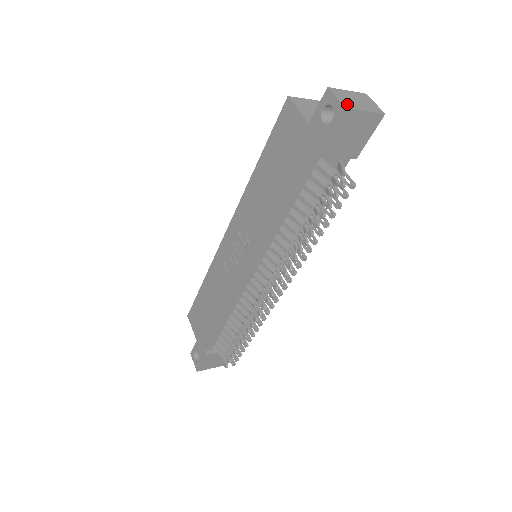
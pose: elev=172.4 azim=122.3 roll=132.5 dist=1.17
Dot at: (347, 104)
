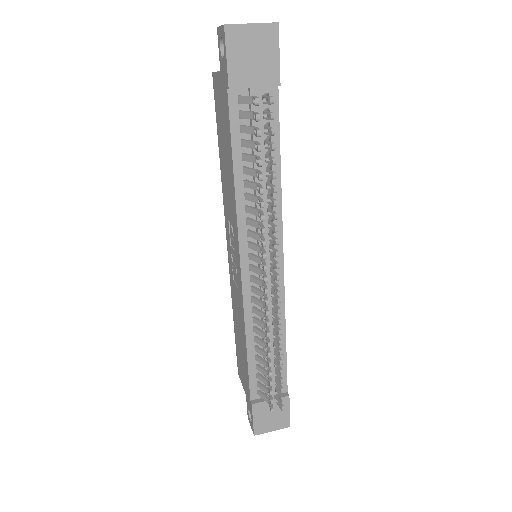
Dot at: (229, 25)
